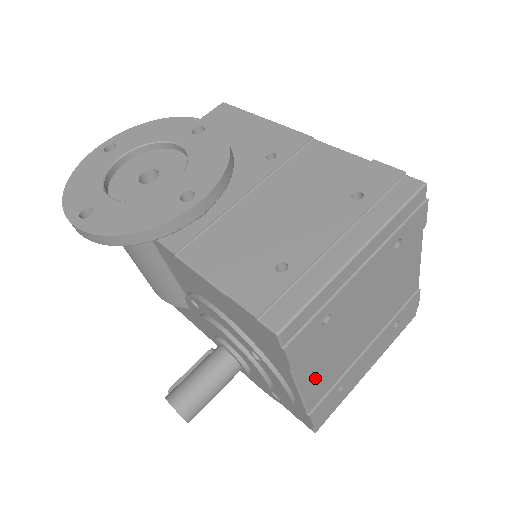
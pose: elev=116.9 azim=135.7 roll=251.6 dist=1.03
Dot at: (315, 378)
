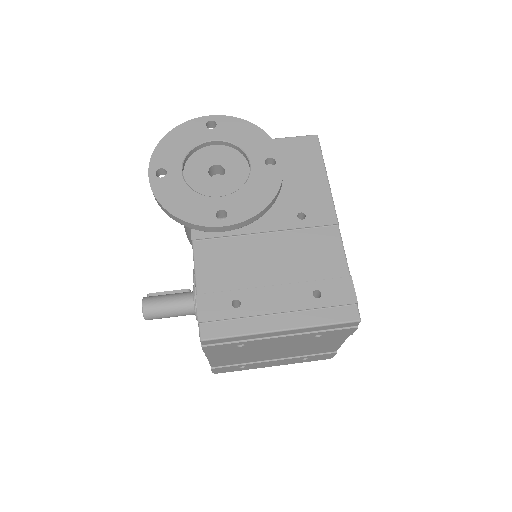
Dot at: (223, 358)
